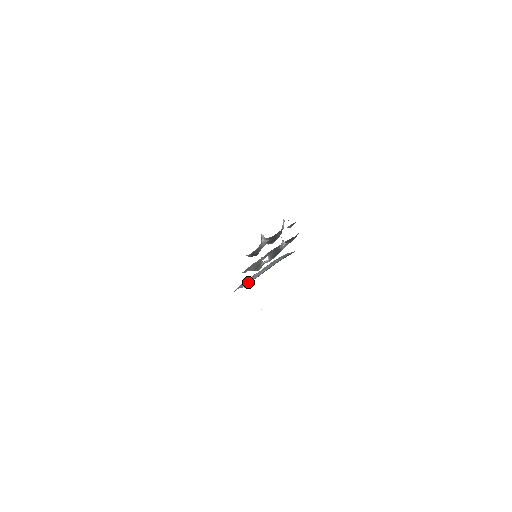
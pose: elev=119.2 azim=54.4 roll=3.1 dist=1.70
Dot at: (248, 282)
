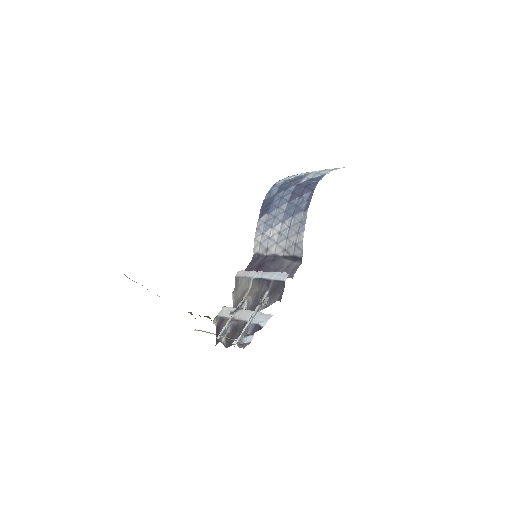
Dot at: (258, 247)
